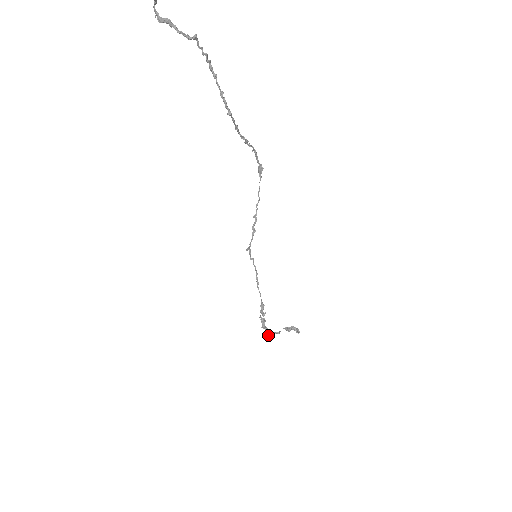
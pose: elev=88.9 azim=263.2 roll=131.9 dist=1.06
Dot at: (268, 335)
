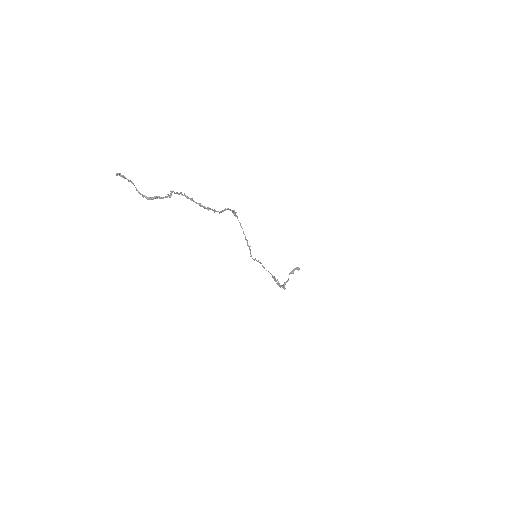
Dot at: occluded
